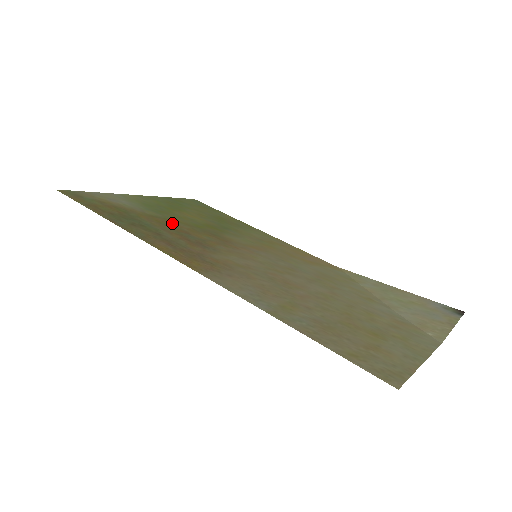
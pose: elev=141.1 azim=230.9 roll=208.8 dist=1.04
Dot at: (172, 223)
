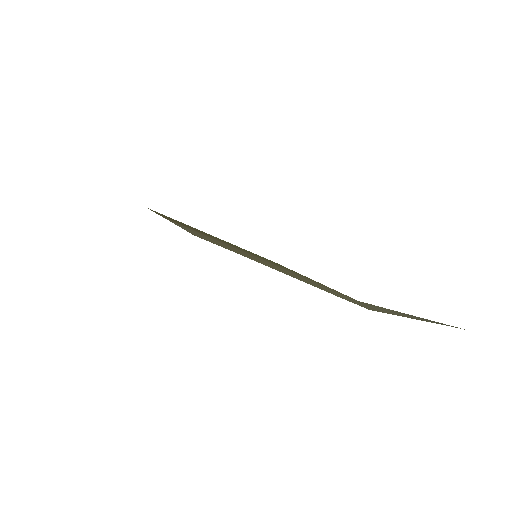
Dot at: occluded
